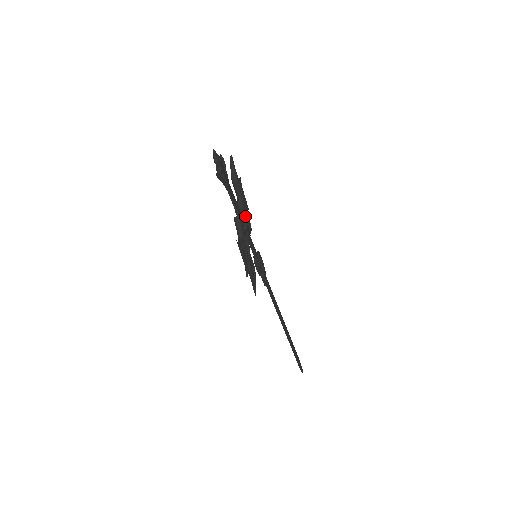
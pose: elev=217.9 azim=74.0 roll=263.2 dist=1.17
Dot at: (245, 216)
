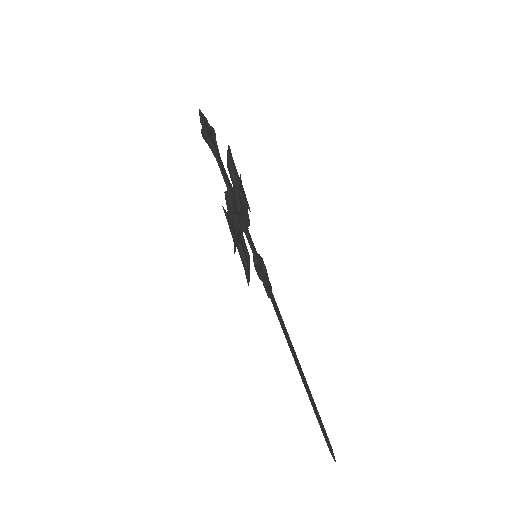
Dot at: occluded
